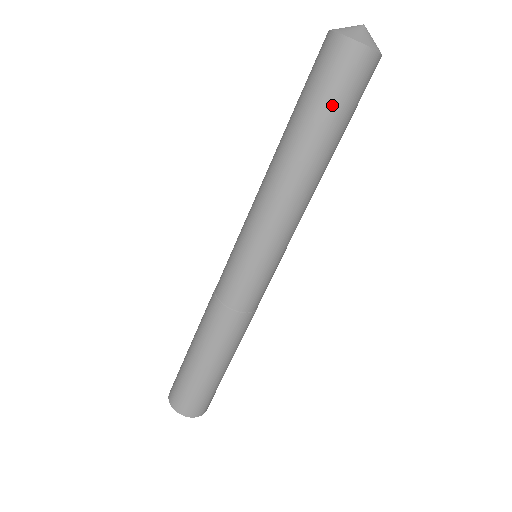
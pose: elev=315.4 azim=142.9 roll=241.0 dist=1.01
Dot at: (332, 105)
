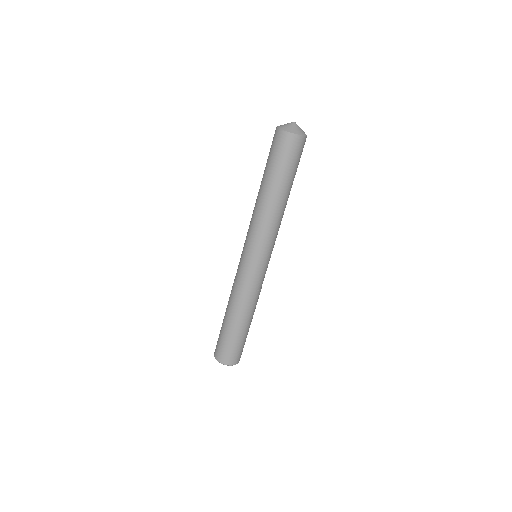
Dot at: (289, 167)
